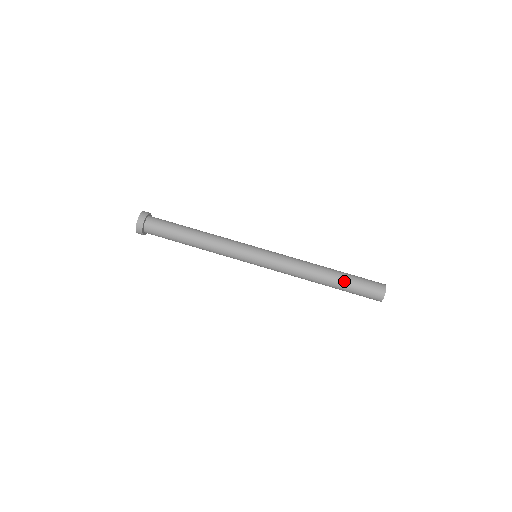
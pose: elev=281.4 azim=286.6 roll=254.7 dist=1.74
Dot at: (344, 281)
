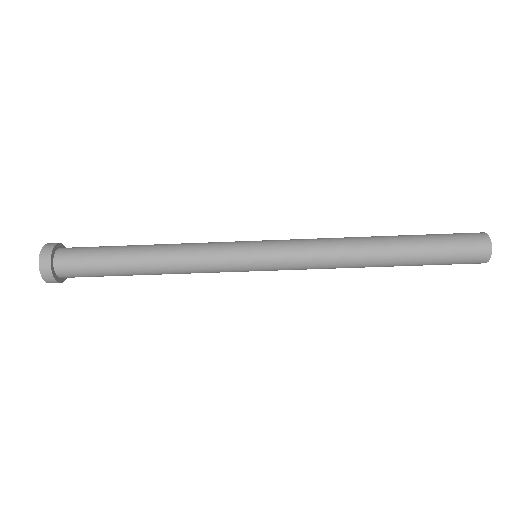
Dot at: occluded
